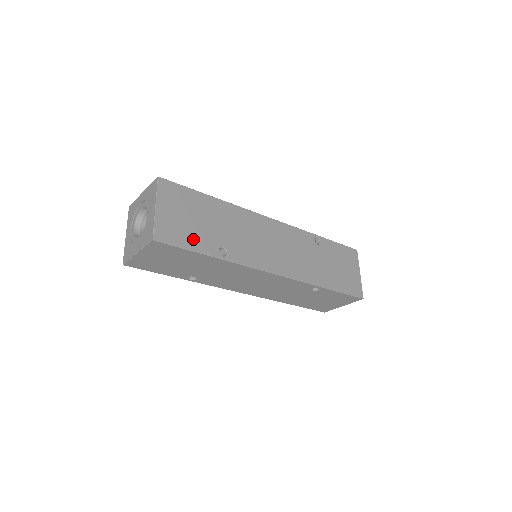
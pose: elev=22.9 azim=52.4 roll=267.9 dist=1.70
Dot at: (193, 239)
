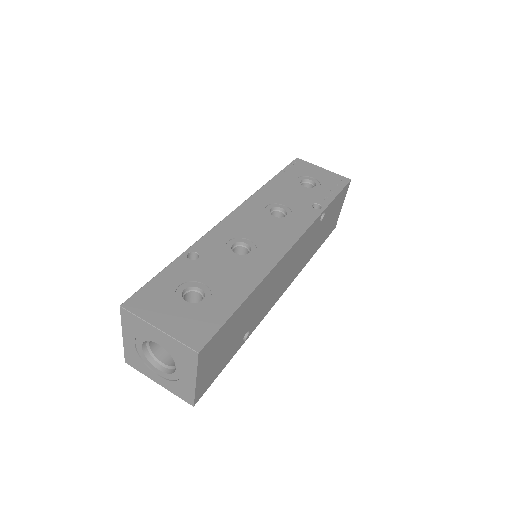
Dot at: (225, 360)
